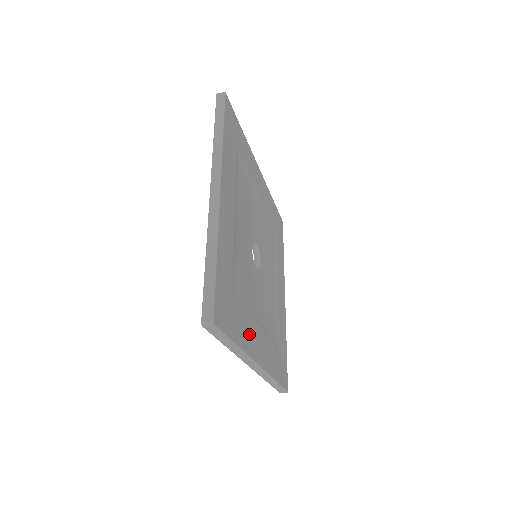
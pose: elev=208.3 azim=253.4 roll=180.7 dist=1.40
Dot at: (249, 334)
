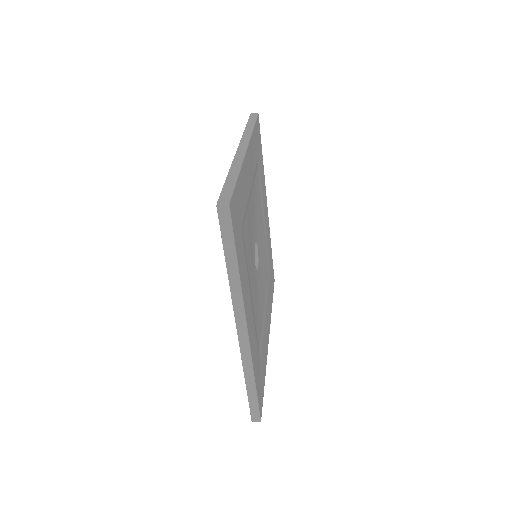
Dot at: (265, 345)
